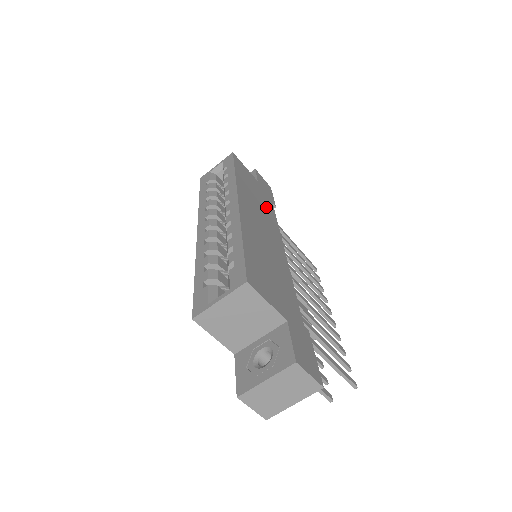
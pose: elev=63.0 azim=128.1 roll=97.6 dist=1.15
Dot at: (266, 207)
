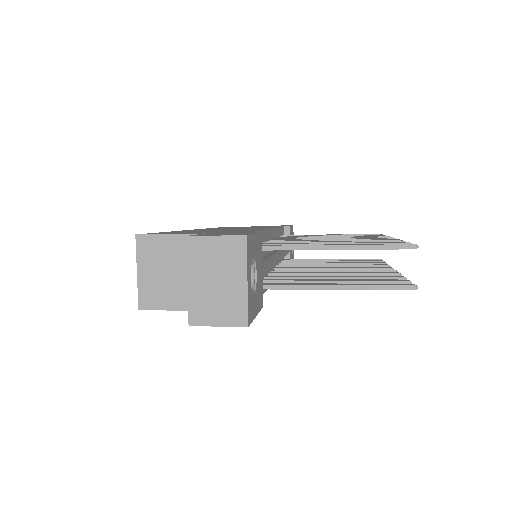
Dot at: occluded
